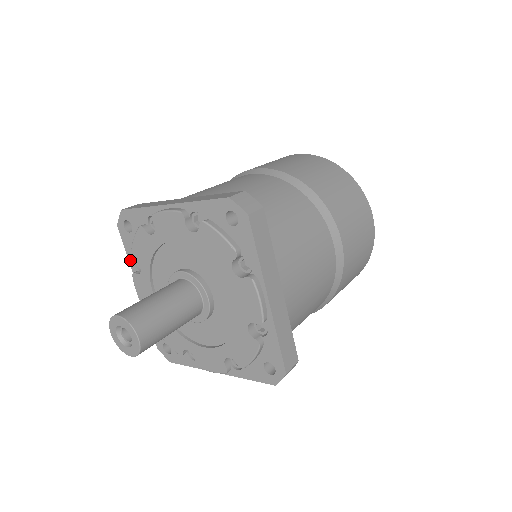
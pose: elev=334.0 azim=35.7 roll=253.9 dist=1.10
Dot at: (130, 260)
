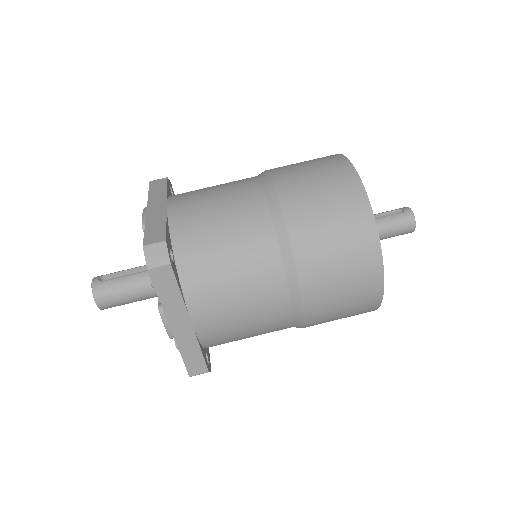
Dot at: (146, 228)
